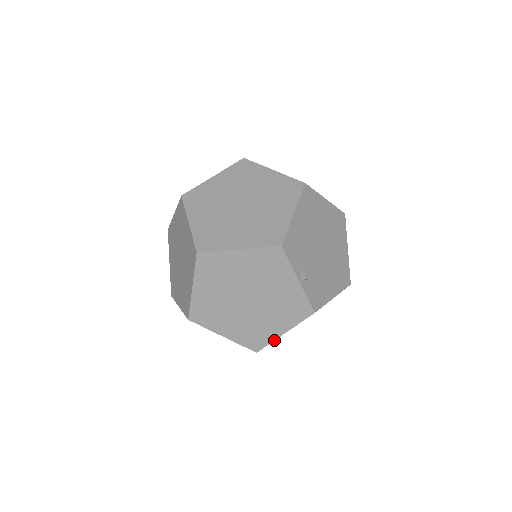
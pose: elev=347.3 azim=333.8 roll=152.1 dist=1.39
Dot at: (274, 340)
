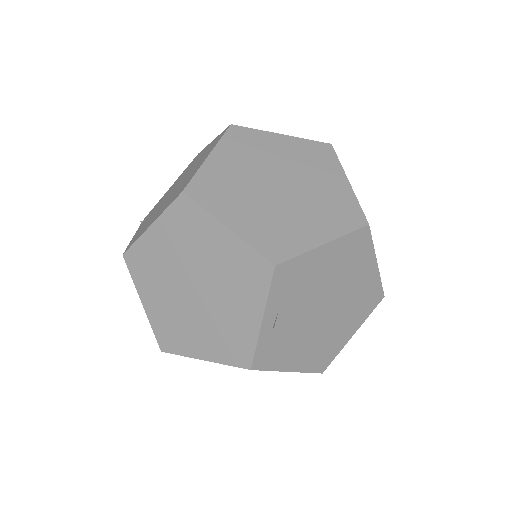
Dot at: (188, 356)
